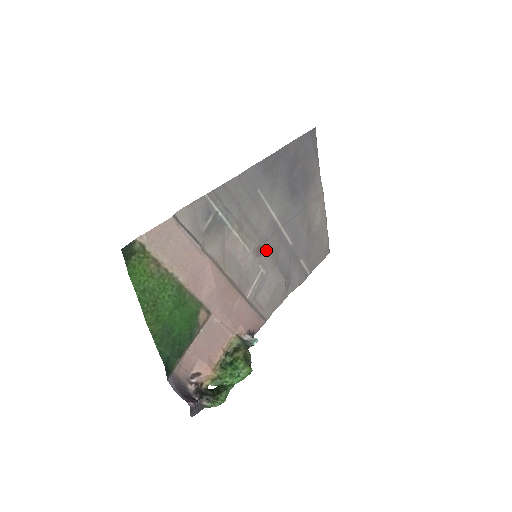
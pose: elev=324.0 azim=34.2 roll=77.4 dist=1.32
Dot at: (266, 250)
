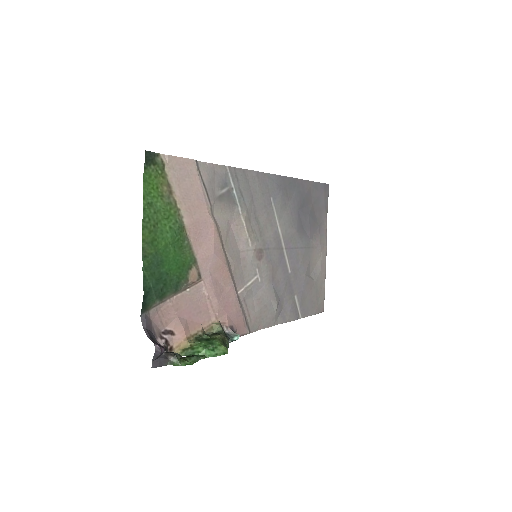
Dot at: (266, 259)
